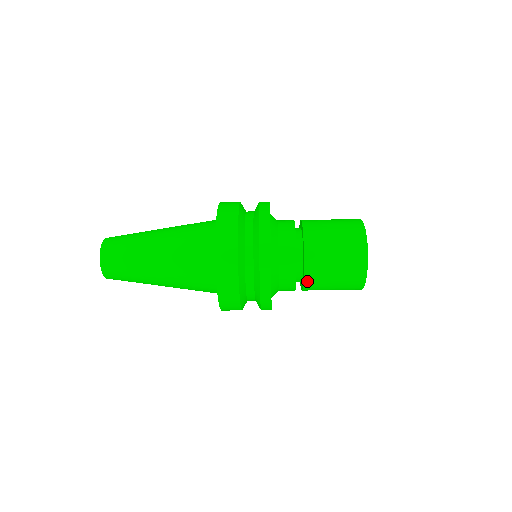
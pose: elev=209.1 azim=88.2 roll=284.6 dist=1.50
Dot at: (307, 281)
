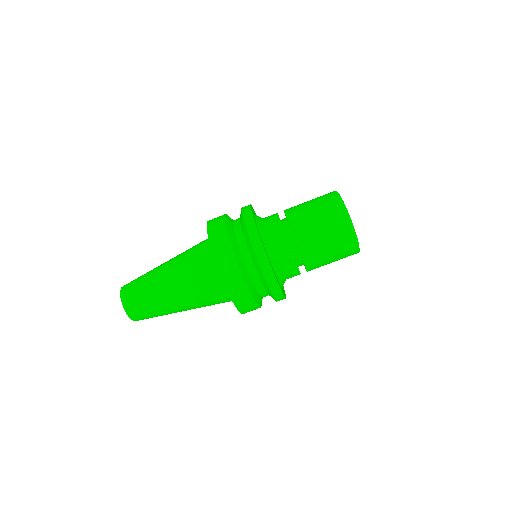
Dot at: (296, 234)
